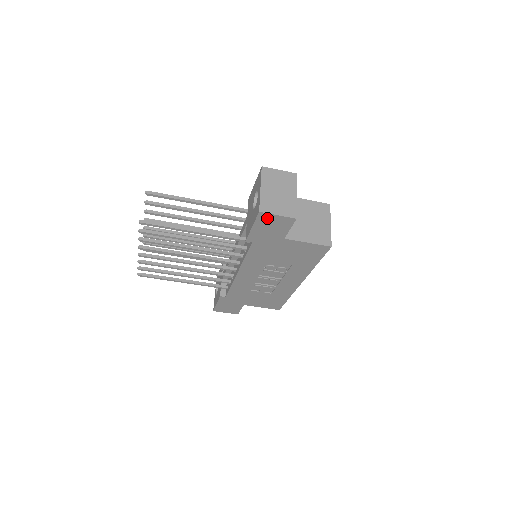
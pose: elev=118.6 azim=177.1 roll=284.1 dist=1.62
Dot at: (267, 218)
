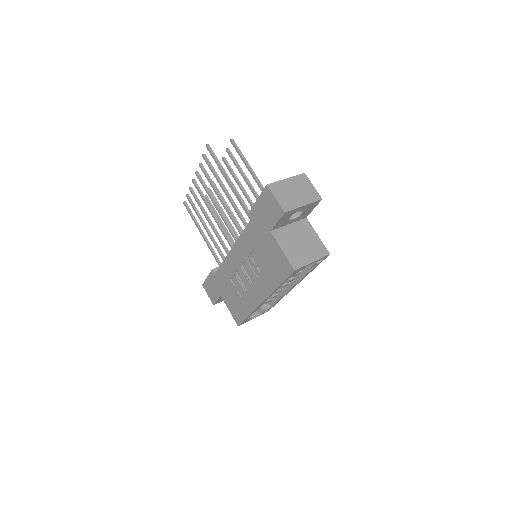
Dot at: (269, 196)
